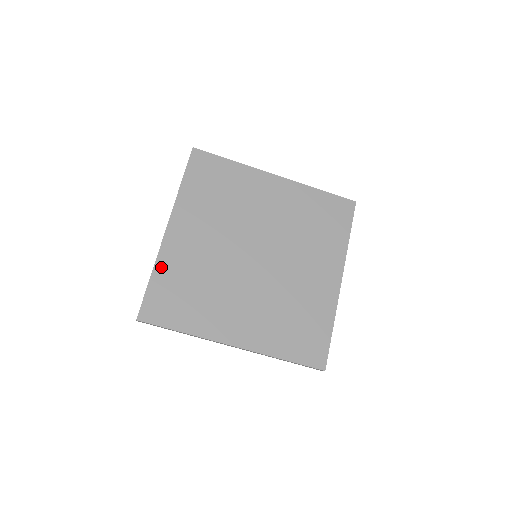
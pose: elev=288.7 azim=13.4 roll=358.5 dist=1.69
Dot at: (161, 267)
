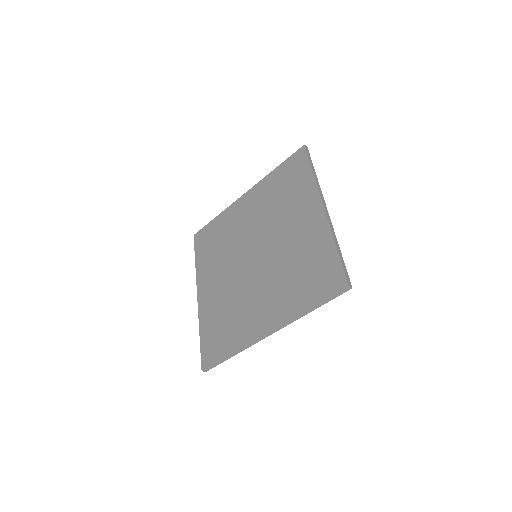
Dot at: (203, 322)
